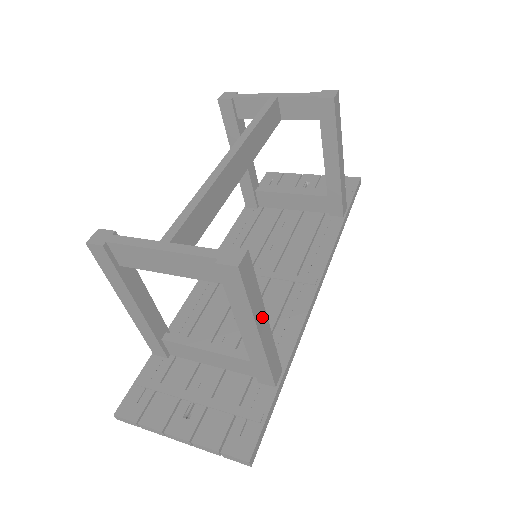
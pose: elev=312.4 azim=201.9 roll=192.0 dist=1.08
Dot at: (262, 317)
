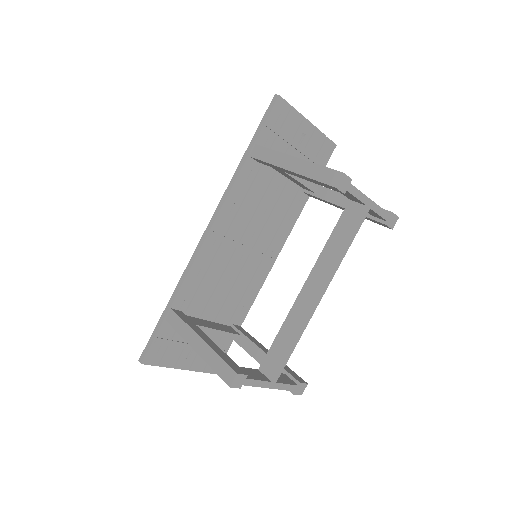
Dot at: occluded
